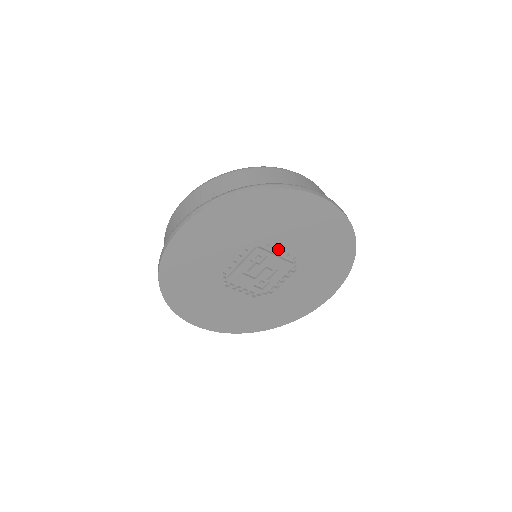
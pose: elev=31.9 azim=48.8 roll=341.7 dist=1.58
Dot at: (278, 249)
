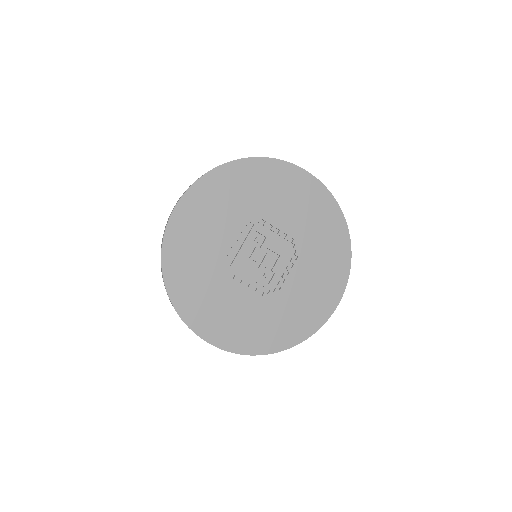
Dot at: (274, 228)
